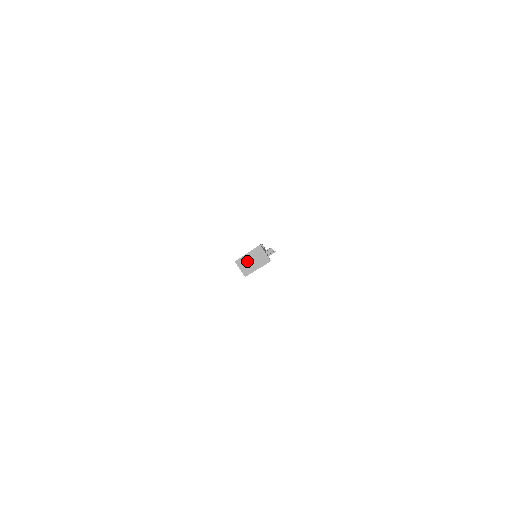
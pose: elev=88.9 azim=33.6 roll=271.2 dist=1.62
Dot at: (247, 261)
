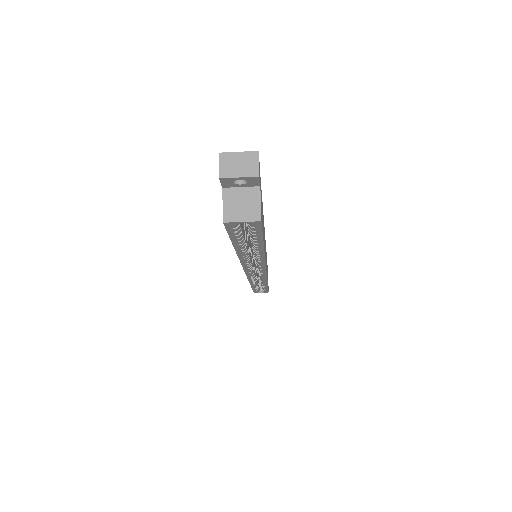
Dot at: (235, 202)
